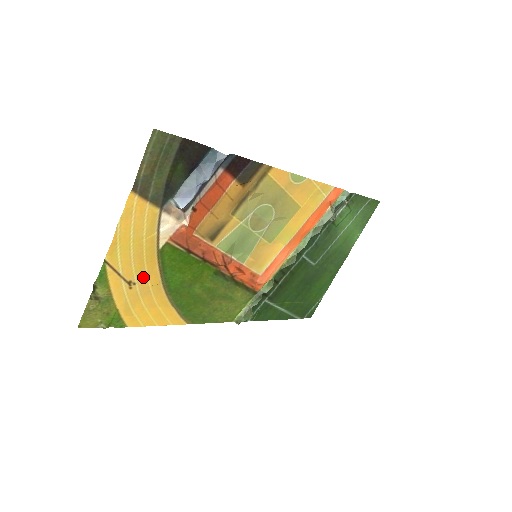
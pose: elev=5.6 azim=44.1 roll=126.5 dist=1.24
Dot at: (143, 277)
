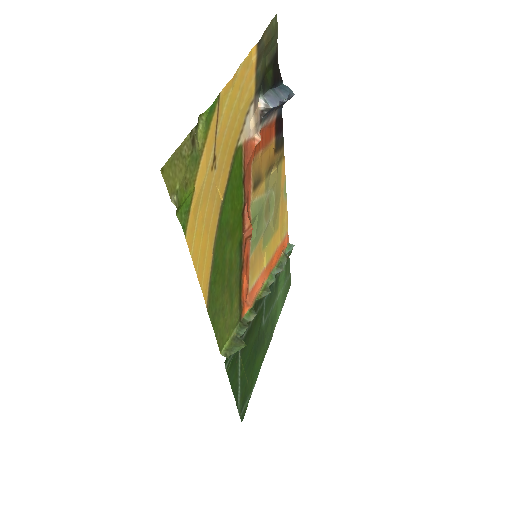
Dot at: (220, 167)
